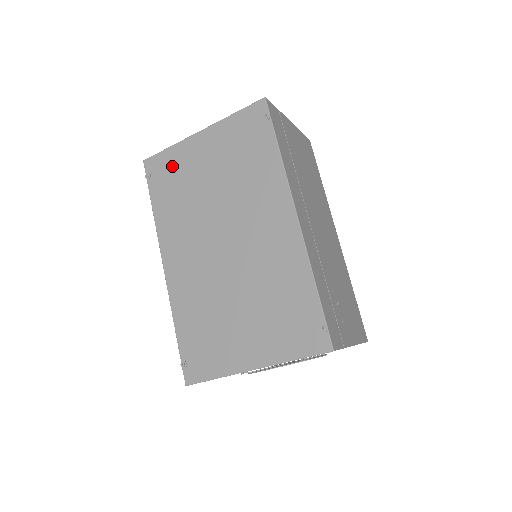
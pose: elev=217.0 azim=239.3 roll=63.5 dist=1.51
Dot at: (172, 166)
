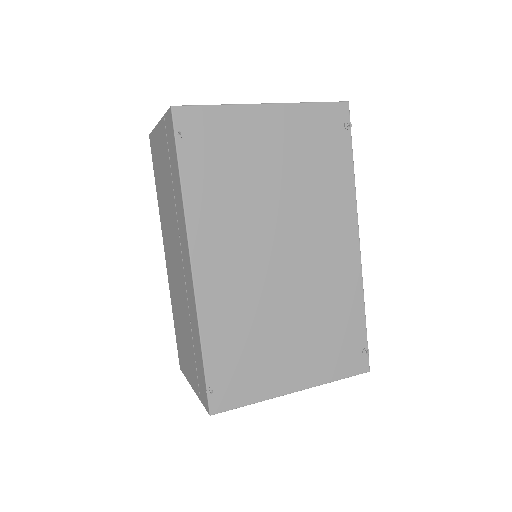
Dot at: (221, 134)
